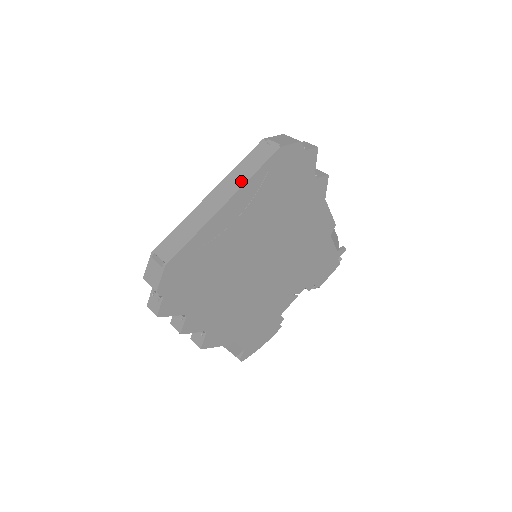
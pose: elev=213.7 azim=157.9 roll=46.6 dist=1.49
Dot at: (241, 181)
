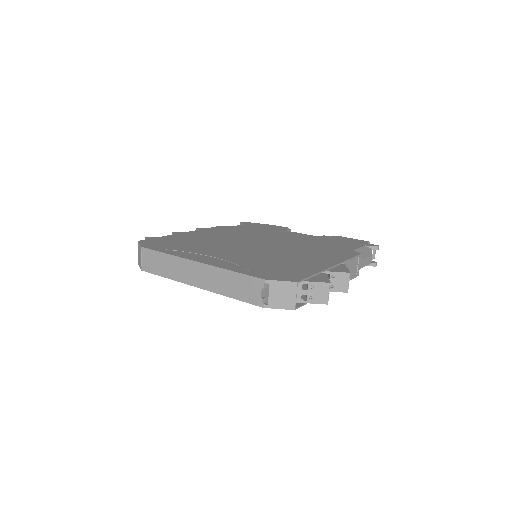
Dot at: (219, 288)
